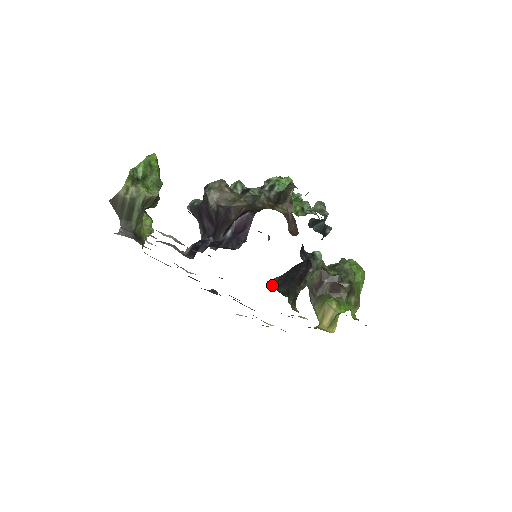
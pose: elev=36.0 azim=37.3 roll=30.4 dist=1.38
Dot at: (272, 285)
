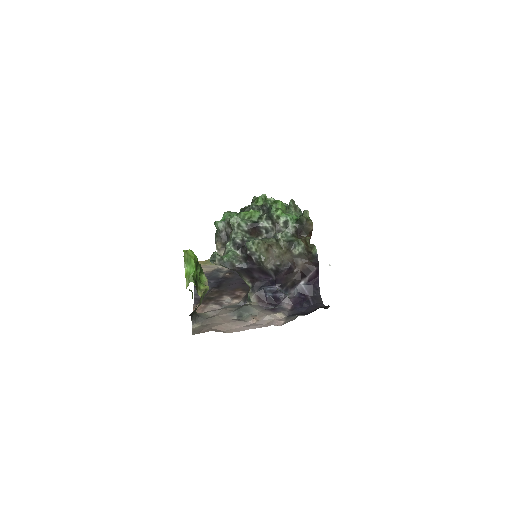
Dot at: occluded
